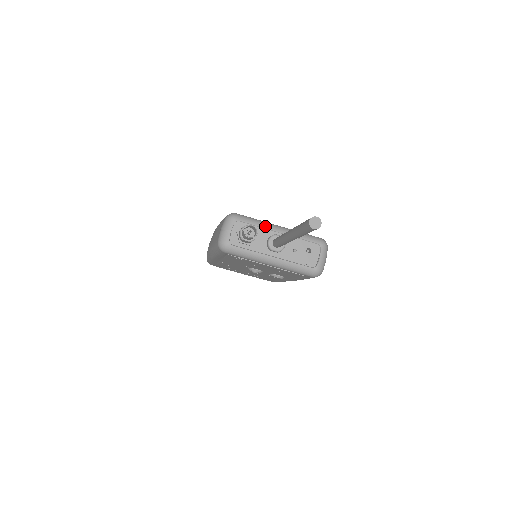
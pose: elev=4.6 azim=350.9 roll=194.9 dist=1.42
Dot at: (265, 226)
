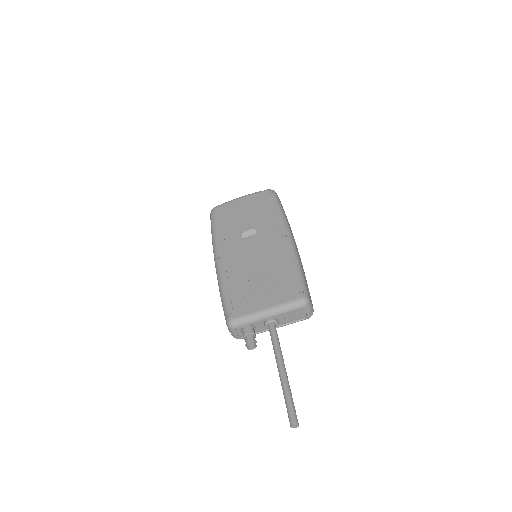
Dot at: (257, 320)
